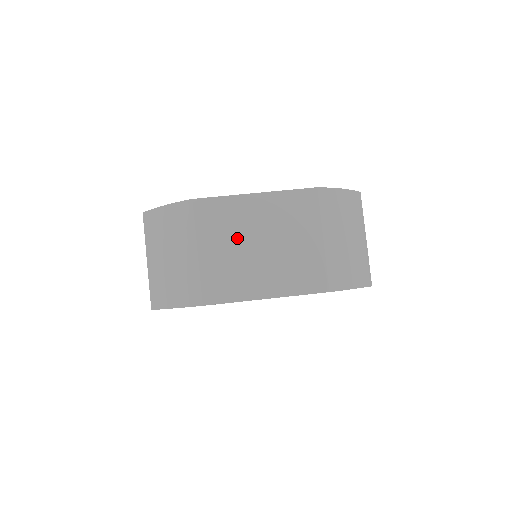
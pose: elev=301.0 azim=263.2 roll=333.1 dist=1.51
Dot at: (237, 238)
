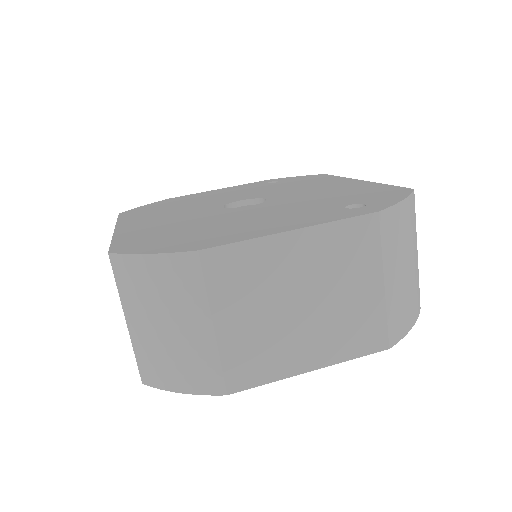
Dot at: (269, 299)
